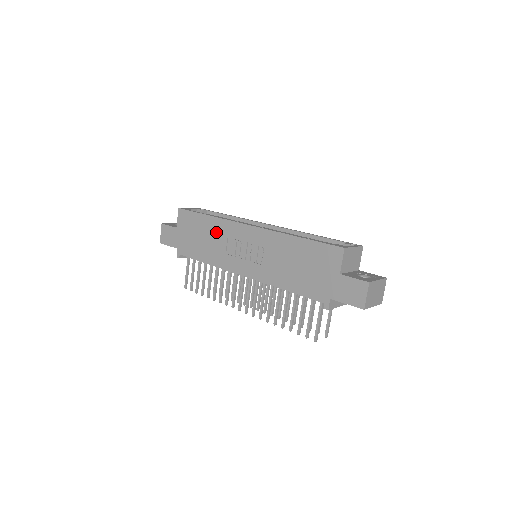
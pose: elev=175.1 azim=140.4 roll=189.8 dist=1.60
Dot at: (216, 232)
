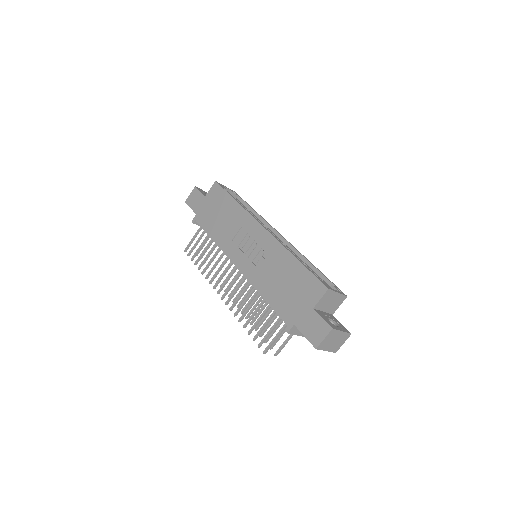
Dot at: (234, 218)
